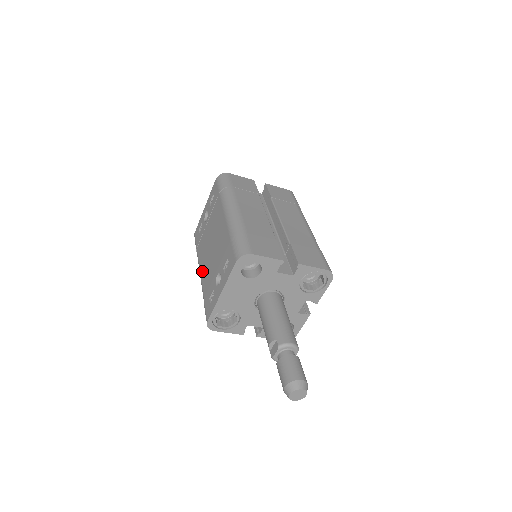
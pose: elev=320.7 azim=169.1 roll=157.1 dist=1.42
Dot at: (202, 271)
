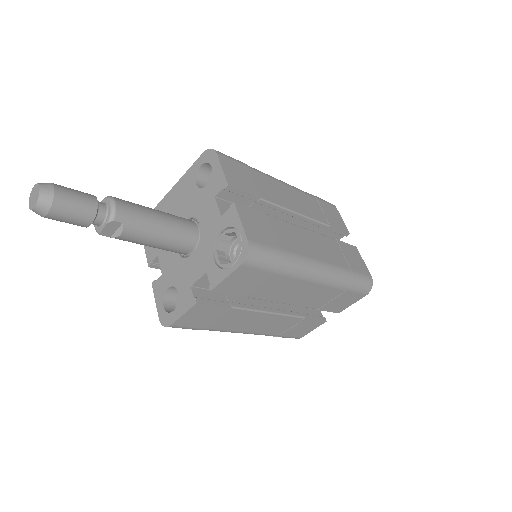
Dot at: occluded
